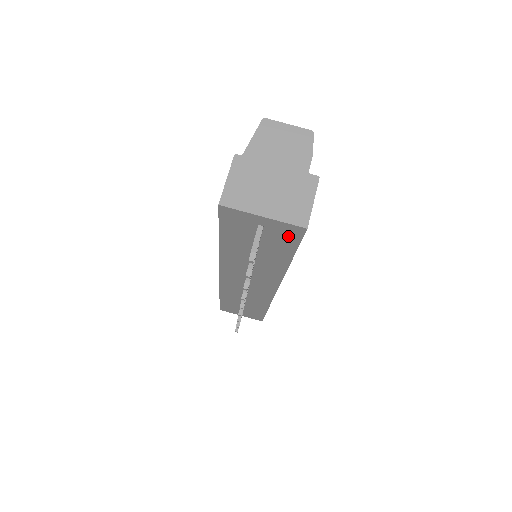
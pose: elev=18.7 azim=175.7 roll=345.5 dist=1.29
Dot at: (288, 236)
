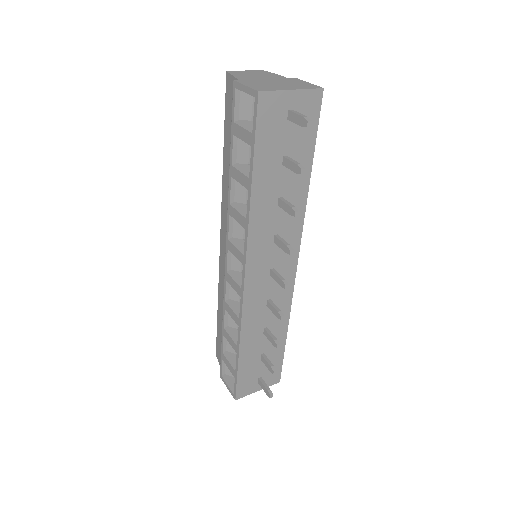
Dot at: (310, 116)
